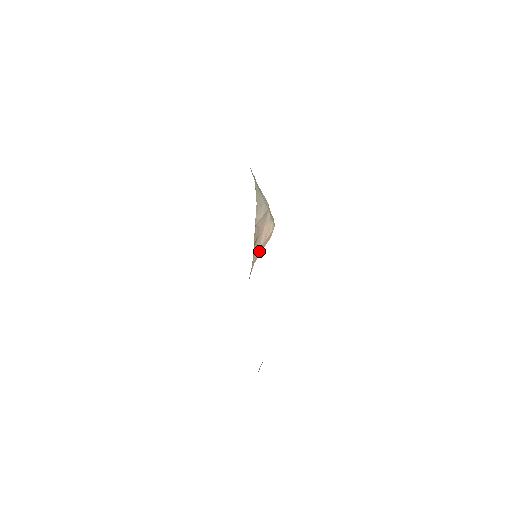
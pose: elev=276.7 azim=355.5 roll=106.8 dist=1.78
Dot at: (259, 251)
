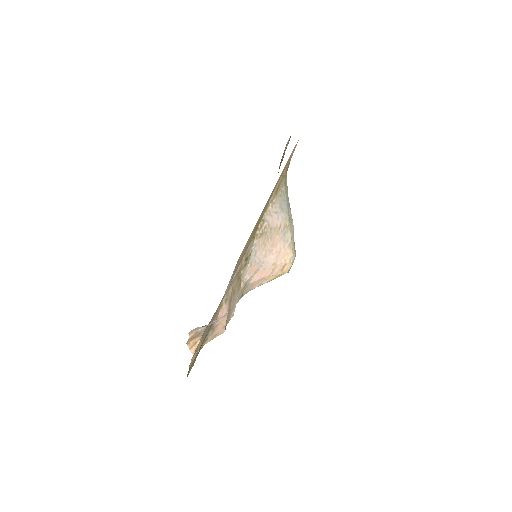
Dot at: (265, 269)
